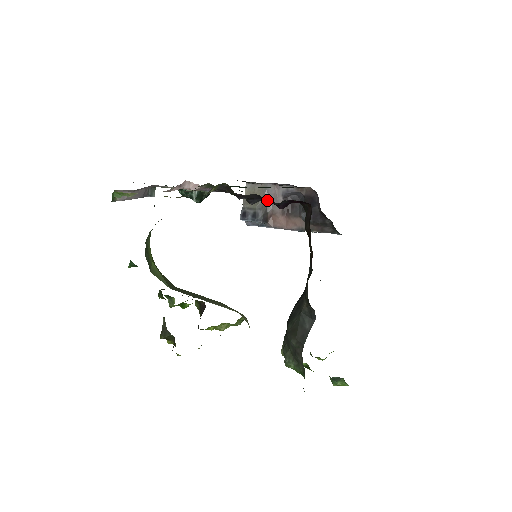
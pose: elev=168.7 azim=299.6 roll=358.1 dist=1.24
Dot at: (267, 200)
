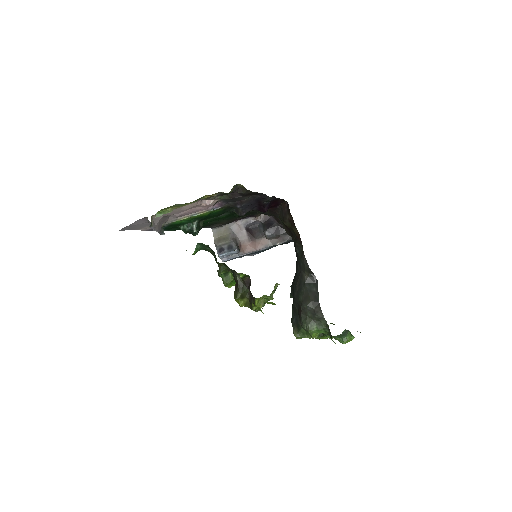
Dot at: (264, 196)
